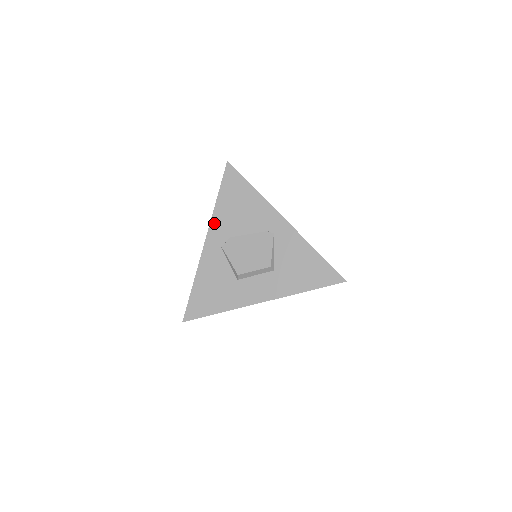
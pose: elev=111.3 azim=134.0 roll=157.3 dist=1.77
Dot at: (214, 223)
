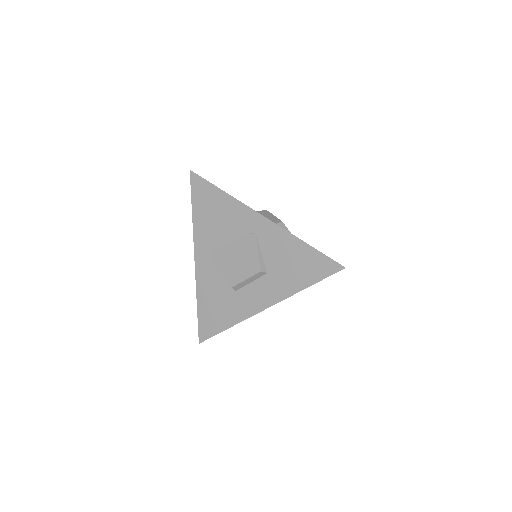
Dot at: (197, 238)
